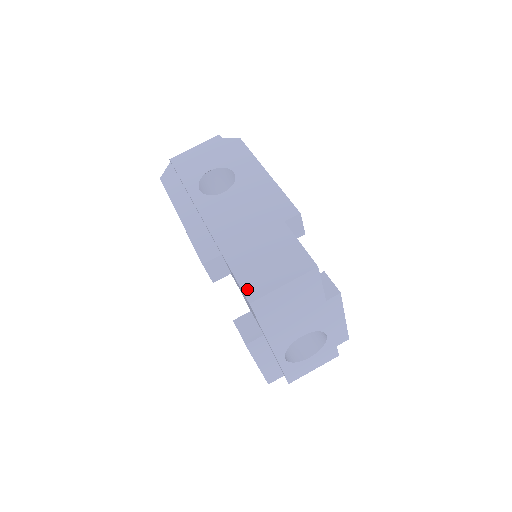
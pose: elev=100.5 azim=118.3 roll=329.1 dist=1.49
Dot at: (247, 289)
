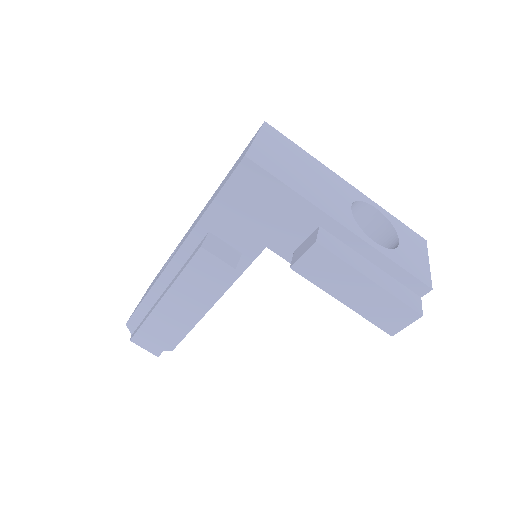
Dot at: (236, 167)
